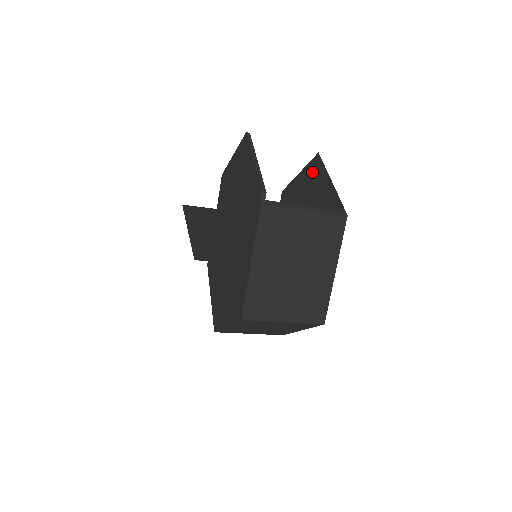
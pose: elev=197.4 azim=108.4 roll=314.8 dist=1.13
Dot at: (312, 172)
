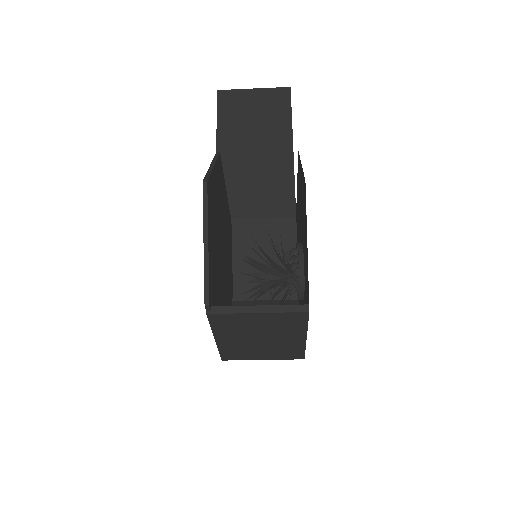
Dot at: (303, 193)
